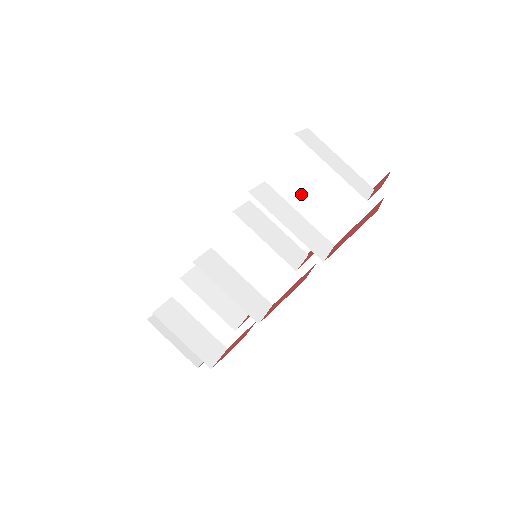
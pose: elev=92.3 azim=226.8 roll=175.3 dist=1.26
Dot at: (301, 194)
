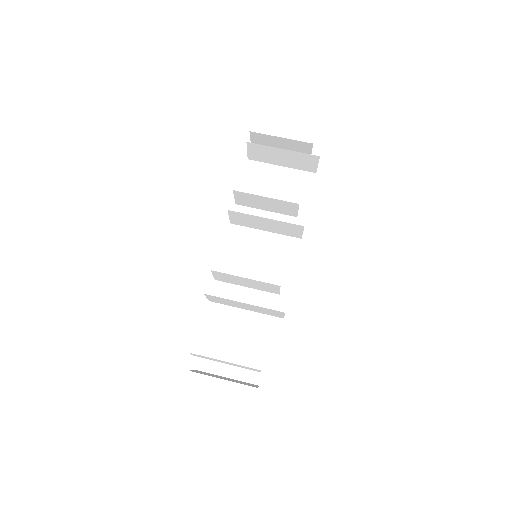
Dot at: occluded
